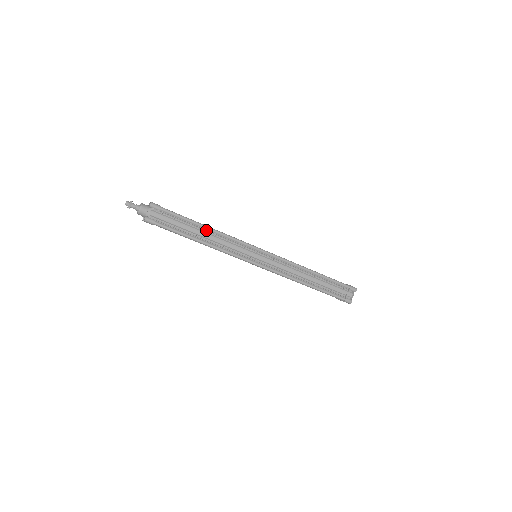
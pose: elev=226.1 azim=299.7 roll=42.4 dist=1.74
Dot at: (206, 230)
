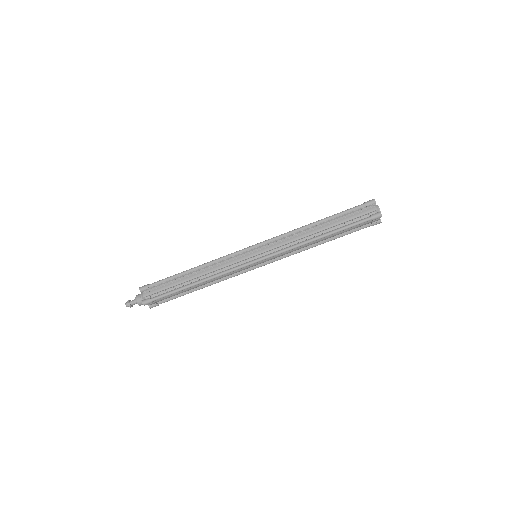
Dot at: (195, 271)
